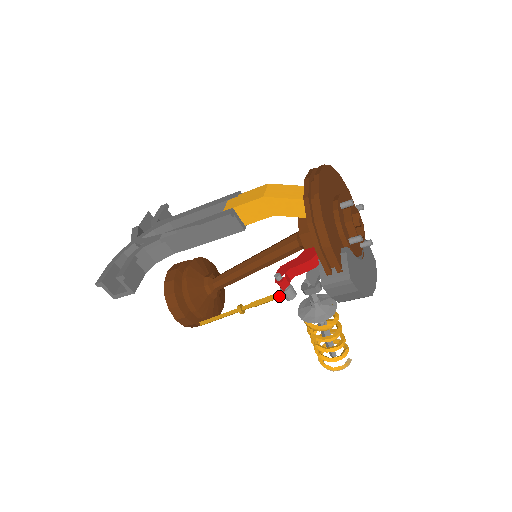
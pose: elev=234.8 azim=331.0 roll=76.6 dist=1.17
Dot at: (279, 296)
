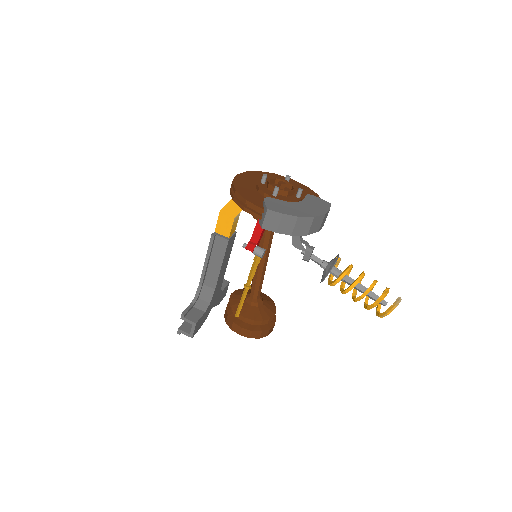
Dot at: (256, 258)
